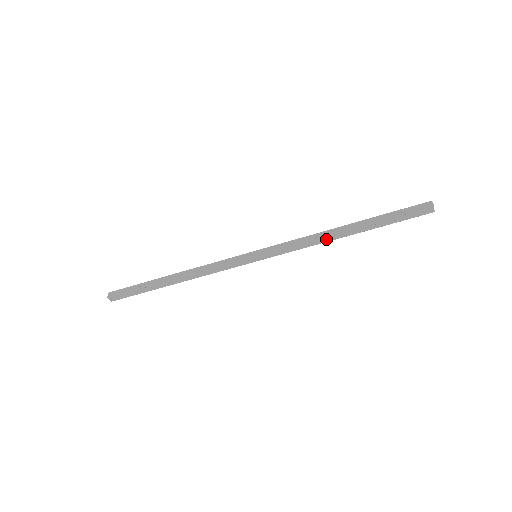
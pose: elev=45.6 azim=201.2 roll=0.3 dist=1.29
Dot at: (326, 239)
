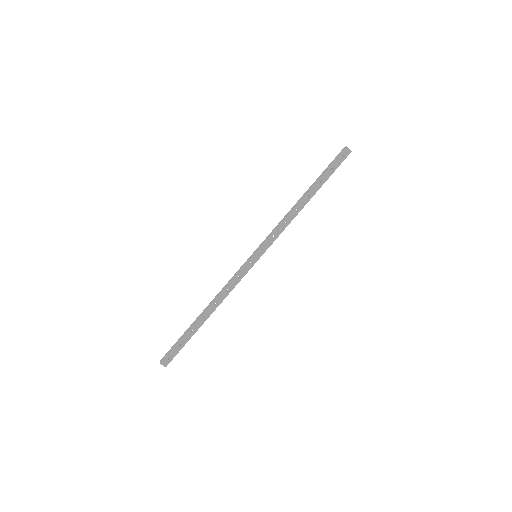
Dot at: (296, 212)
